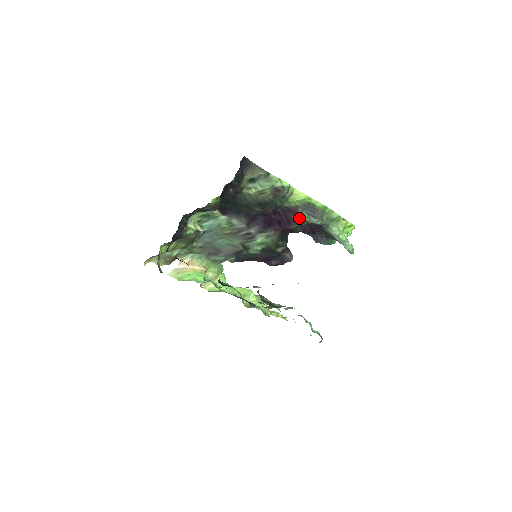
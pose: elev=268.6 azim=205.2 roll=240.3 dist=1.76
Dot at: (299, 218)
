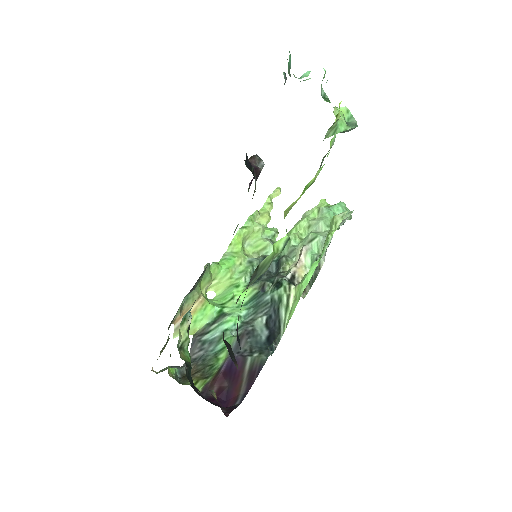
Dot at: occluded
